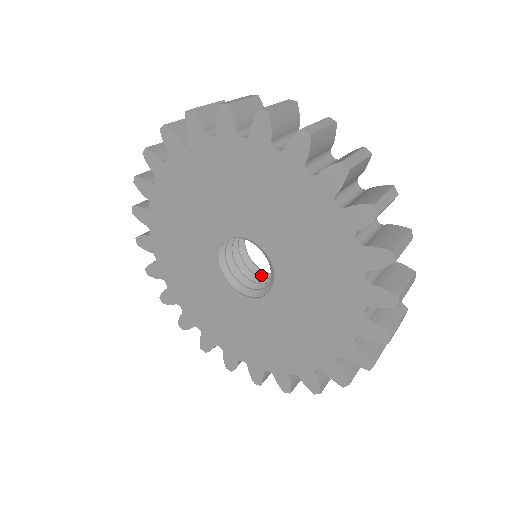
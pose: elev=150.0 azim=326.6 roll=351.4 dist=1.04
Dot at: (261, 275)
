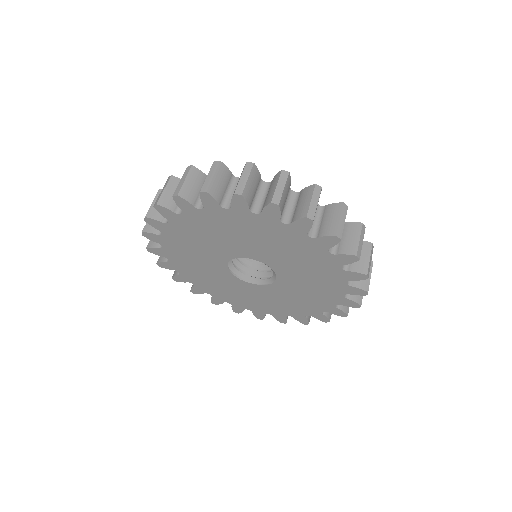
Dot at: occluded
